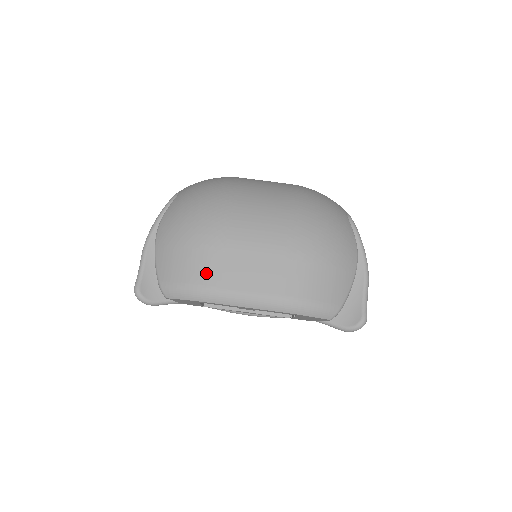
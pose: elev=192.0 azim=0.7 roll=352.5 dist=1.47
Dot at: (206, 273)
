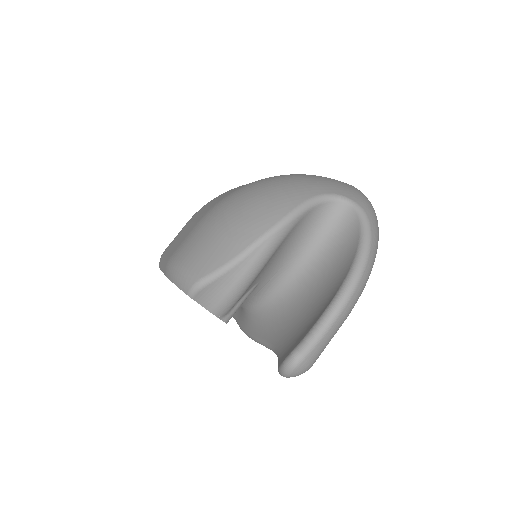
Dot at: occluded
